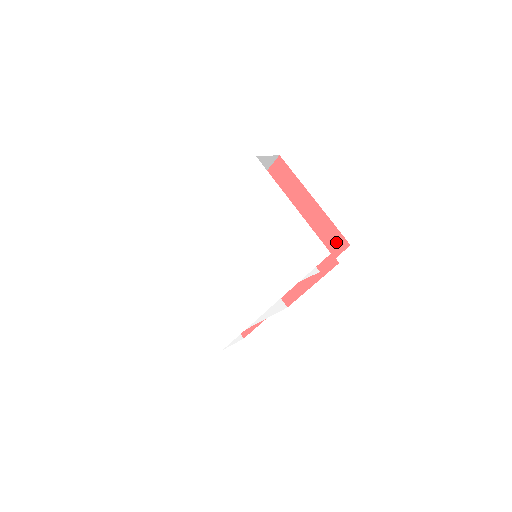
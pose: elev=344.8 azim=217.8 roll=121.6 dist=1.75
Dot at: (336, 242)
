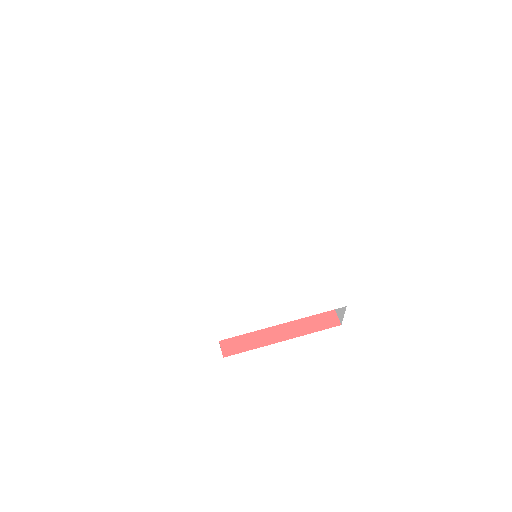
Dot at: occluded
